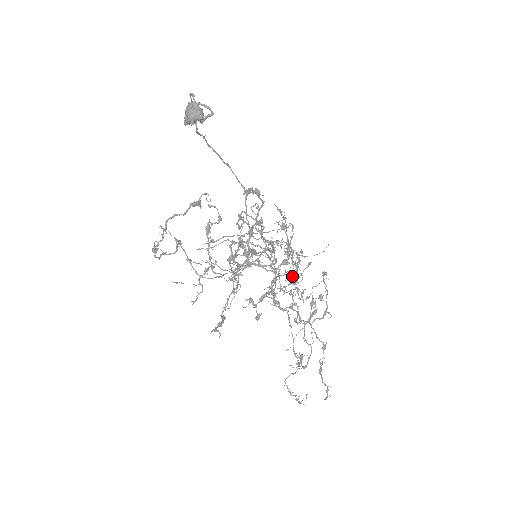
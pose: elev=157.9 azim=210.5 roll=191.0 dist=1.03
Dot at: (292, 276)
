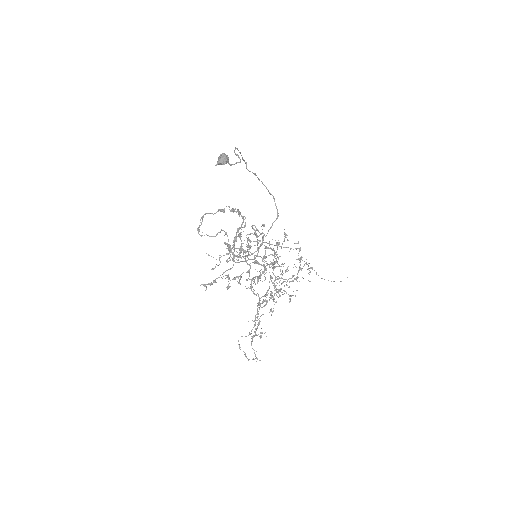
Dot at: occluded
